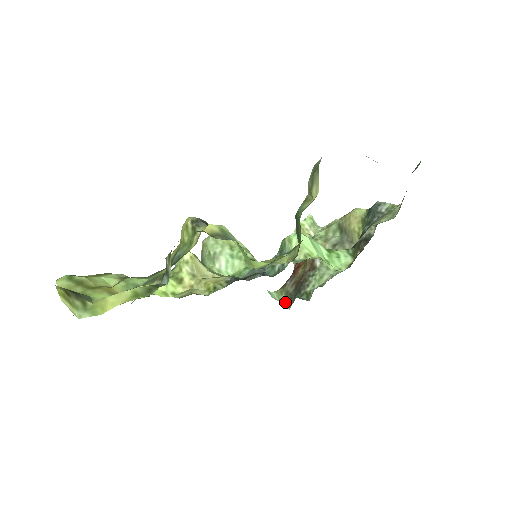
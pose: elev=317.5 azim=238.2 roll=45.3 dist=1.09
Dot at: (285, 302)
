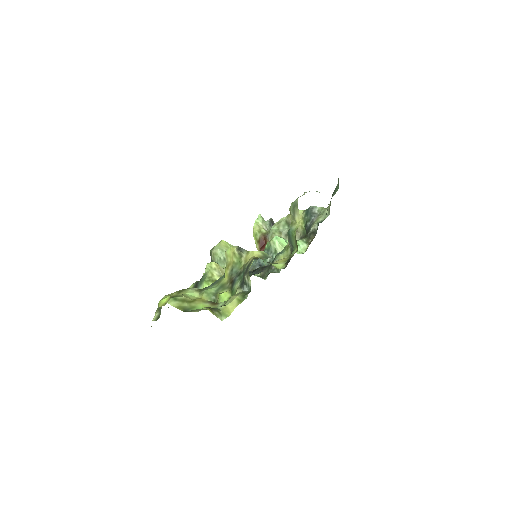
Dot at: (261, 276)
